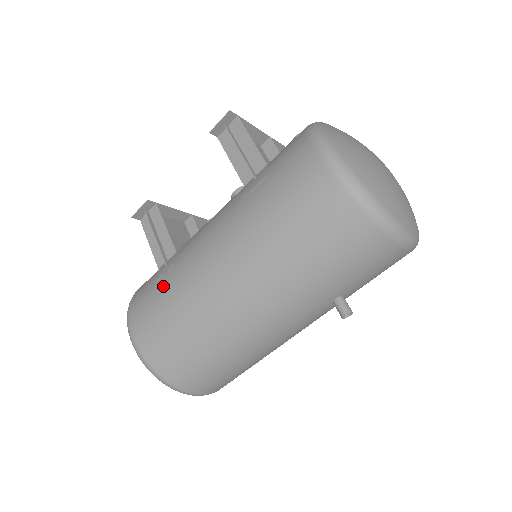
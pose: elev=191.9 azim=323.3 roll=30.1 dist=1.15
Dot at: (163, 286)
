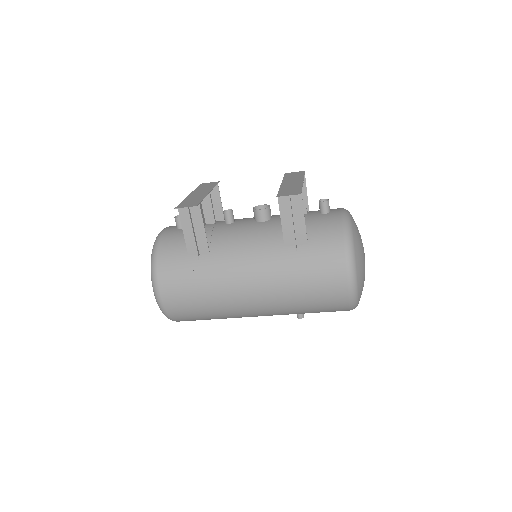
Dot at: (198, 281)
